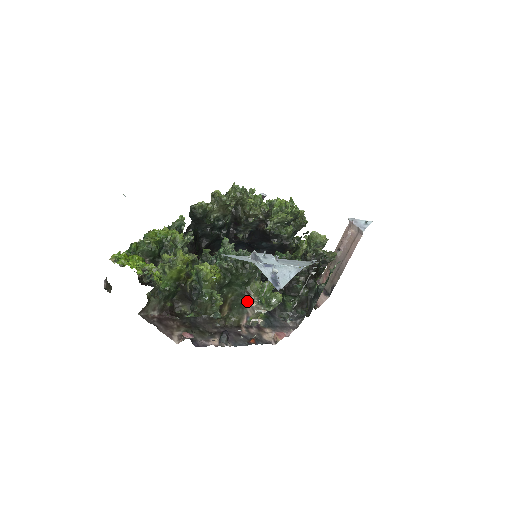
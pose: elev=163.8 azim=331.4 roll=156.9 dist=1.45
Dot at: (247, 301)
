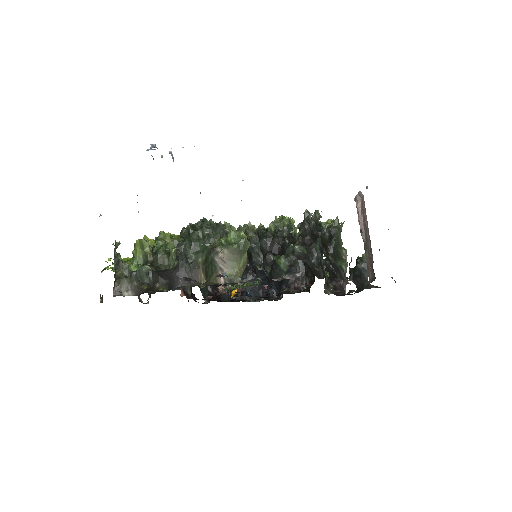
Dot at: (215, 255)
